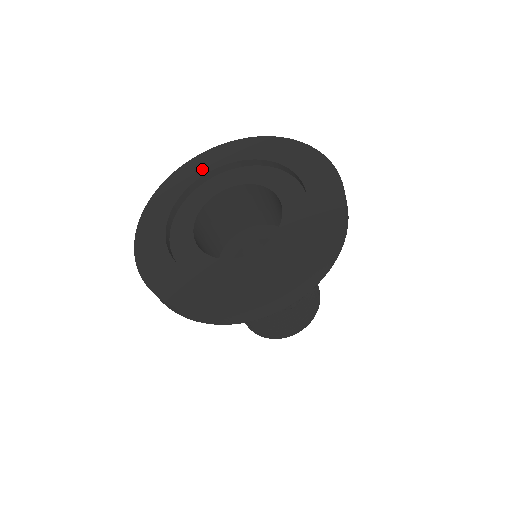
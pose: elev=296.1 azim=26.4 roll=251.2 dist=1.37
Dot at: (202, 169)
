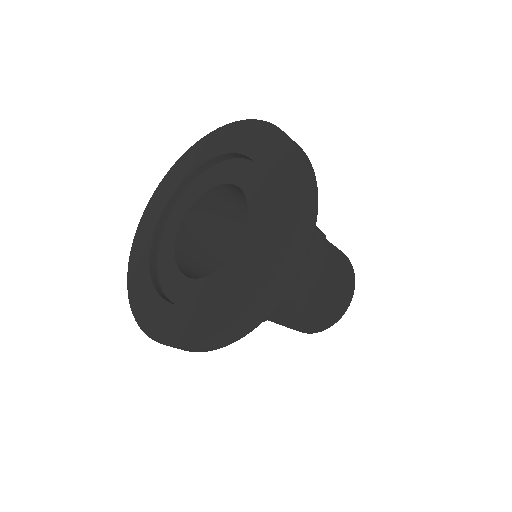
Dot at: (143, 255)
